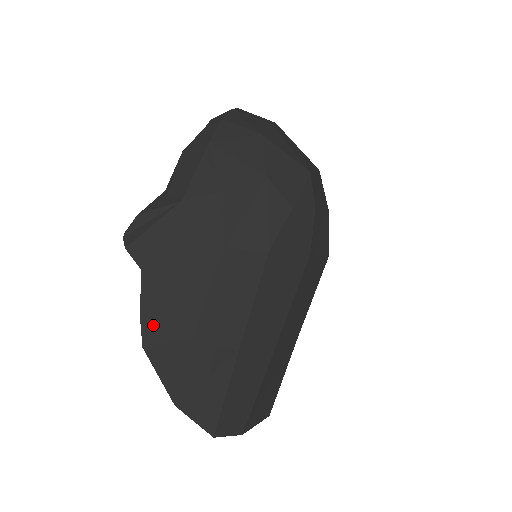
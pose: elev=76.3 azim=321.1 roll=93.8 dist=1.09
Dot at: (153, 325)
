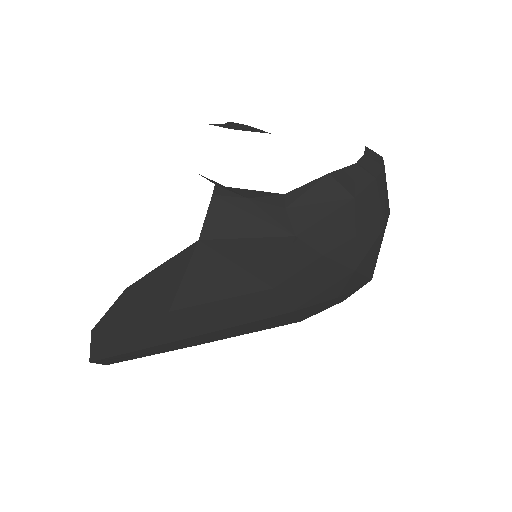
Dot at: (155, 282)
